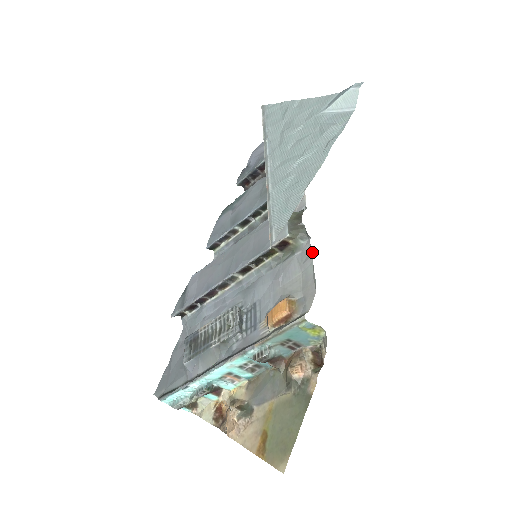
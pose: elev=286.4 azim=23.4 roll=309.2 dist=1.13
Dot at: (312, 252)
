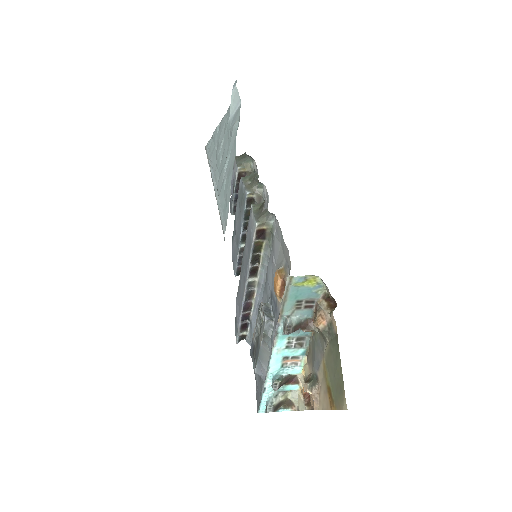
Dot at: occluded
